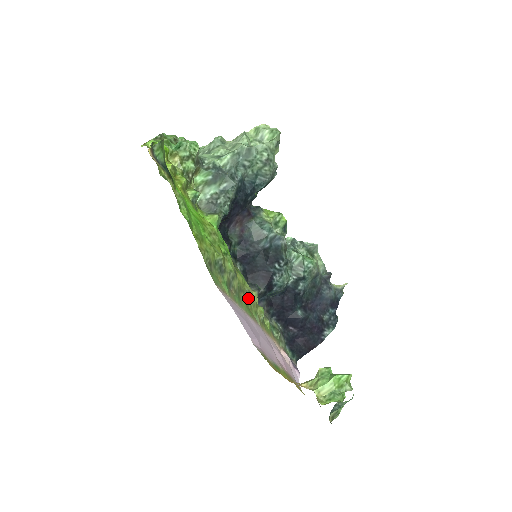
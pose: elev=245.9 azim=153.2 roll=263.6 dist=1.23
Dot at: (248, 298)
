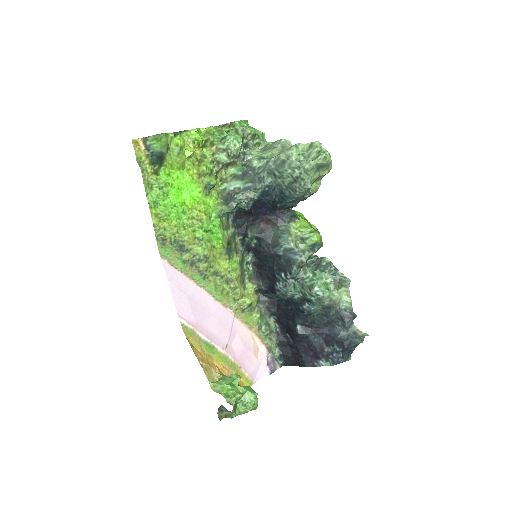
Dot at: (229, 284)
